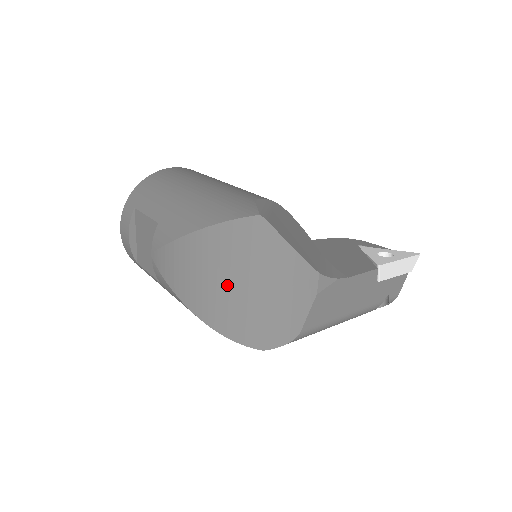
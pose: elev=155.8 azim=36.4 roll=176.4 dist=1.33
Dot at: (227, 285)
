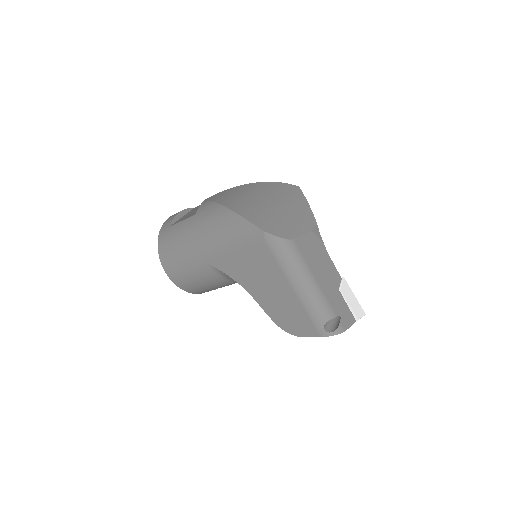
Dot at: (261, 199)
